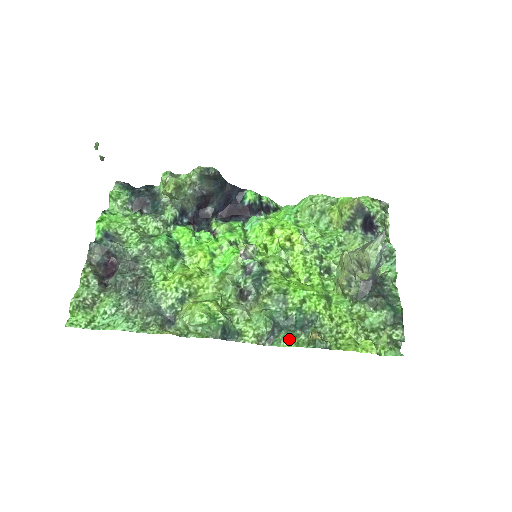
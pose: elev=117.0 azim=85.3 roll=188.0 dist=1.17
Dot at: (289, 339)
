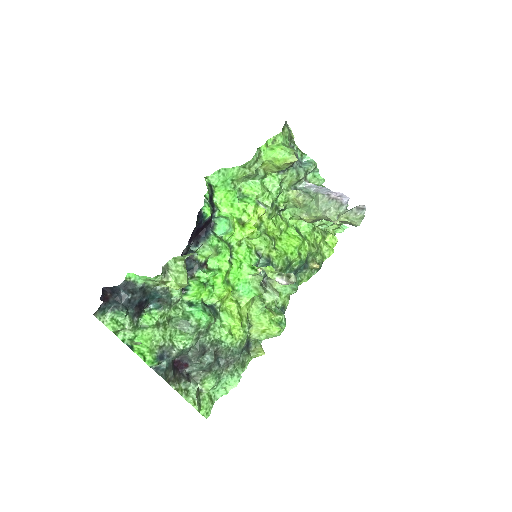
Dot at: (303, 280)
